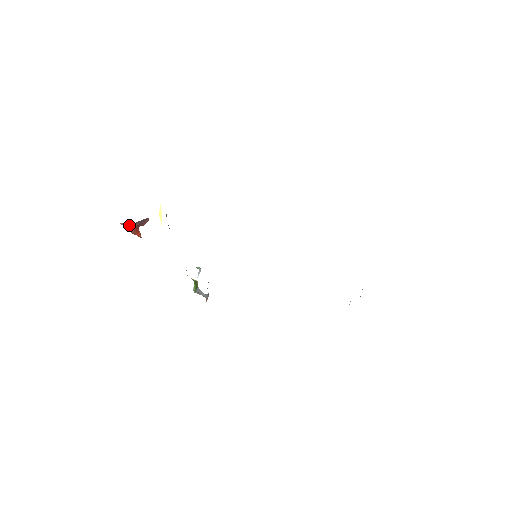
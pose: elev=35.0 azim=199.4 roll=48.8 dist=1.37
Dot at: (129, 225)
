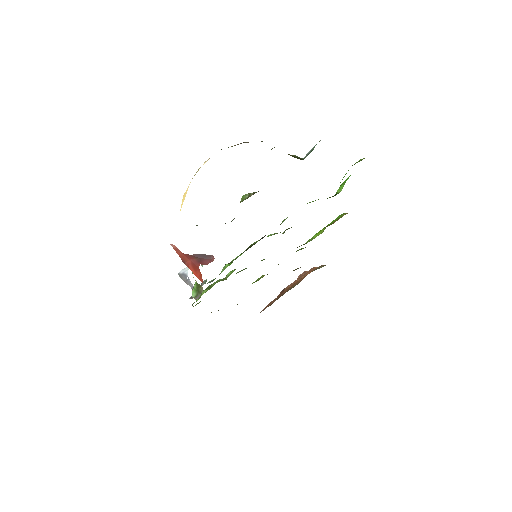
Dot at: (185, 254)
